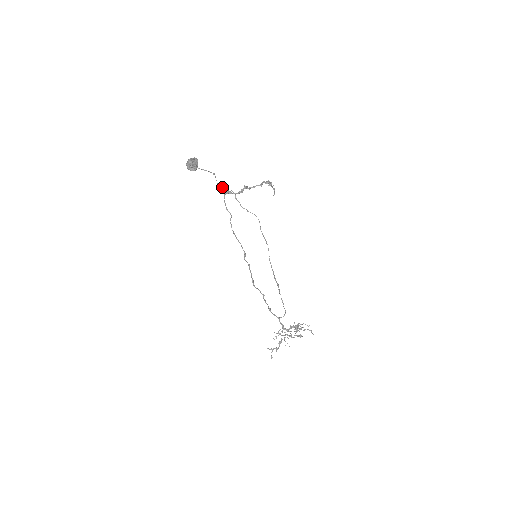
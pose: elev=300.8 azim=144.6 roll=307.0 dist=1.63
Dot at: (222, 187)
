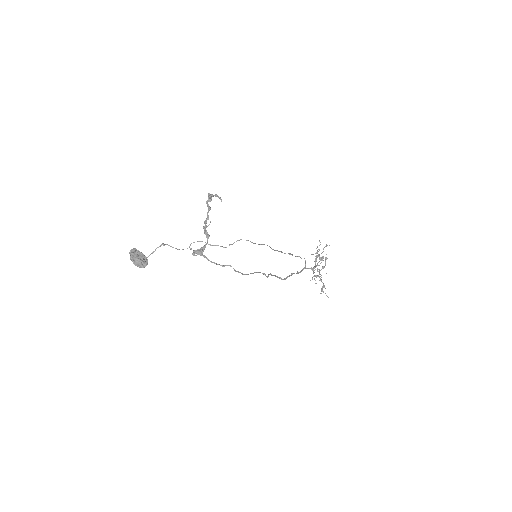
Dot at: (194, 253)
